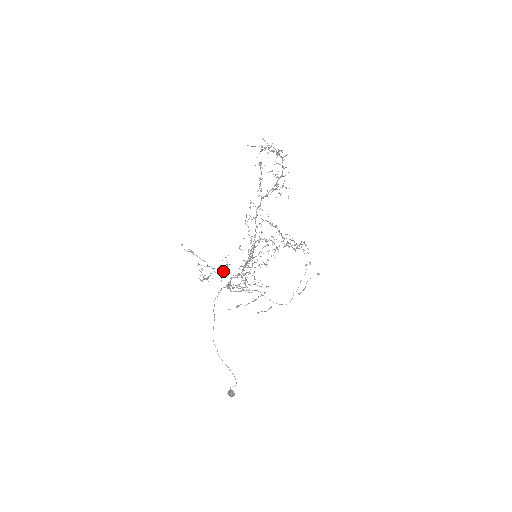
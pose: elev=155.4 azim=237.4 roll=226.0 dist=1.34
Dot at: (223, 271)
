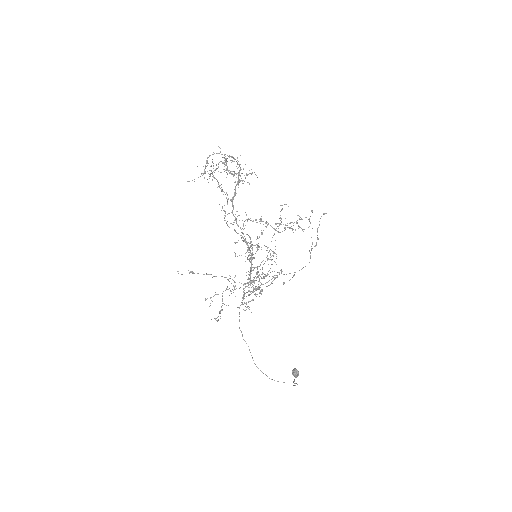
Dot at: occluded
